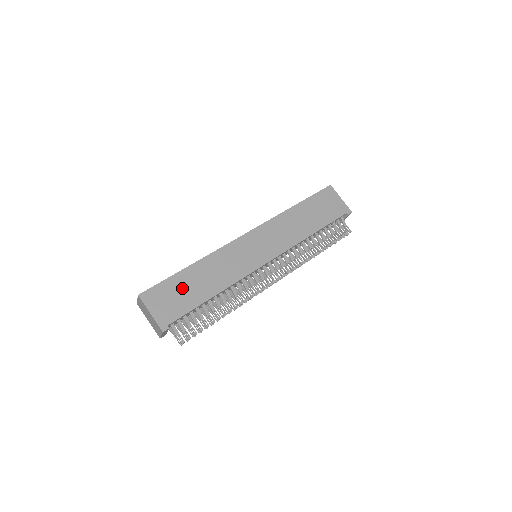
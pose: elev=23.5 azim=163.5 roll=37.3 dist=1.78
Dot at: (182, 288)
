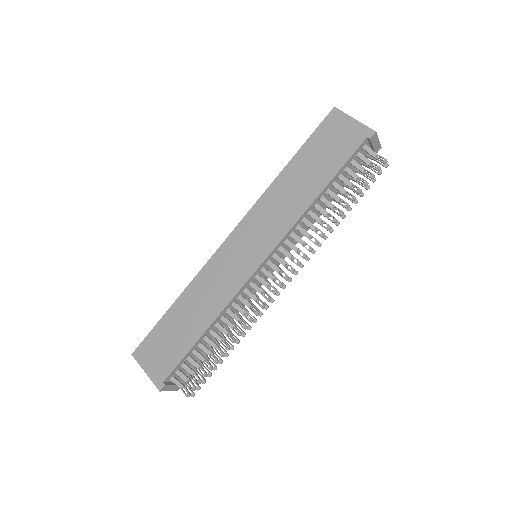
Dot at: (171, 333)
